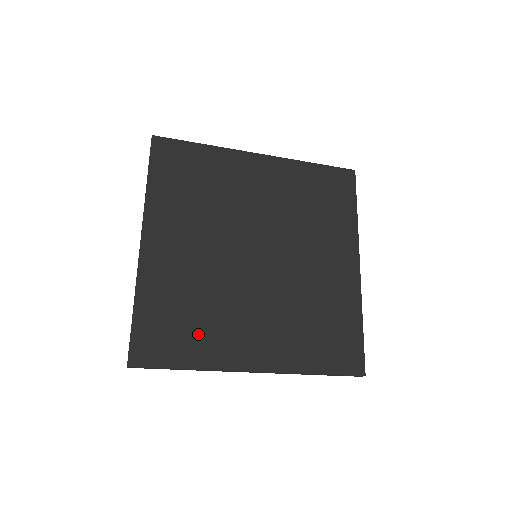
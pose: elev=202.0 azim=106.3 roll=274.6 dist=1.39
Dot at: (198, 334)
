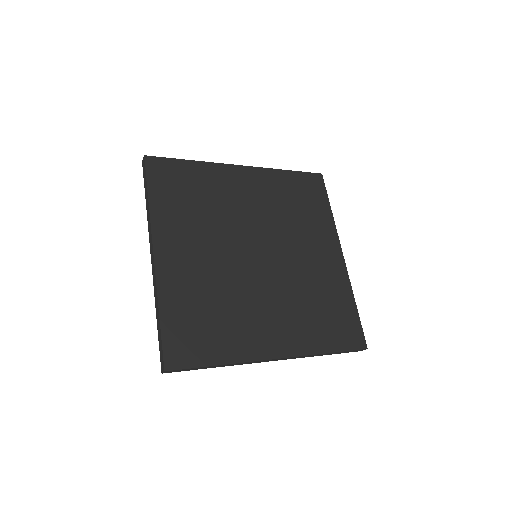
Dot at: (222, 332)
